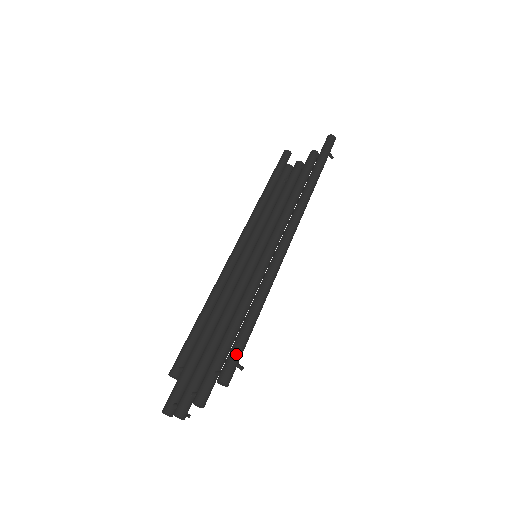
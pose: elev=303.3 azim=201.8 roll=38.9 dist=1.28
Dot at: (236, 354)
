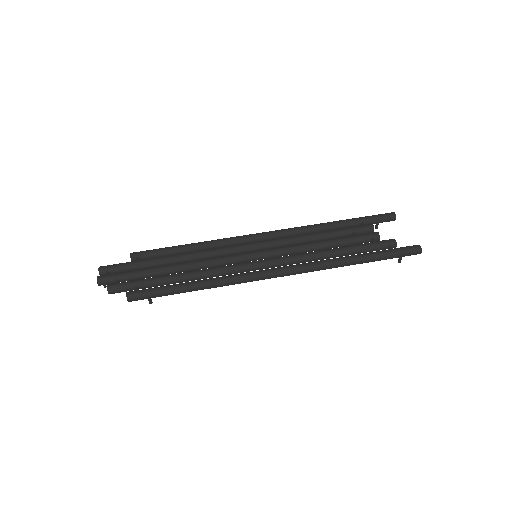
Dot at: (152, 293)
